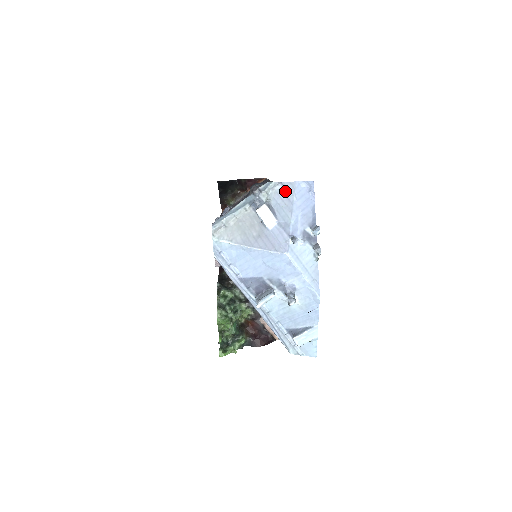
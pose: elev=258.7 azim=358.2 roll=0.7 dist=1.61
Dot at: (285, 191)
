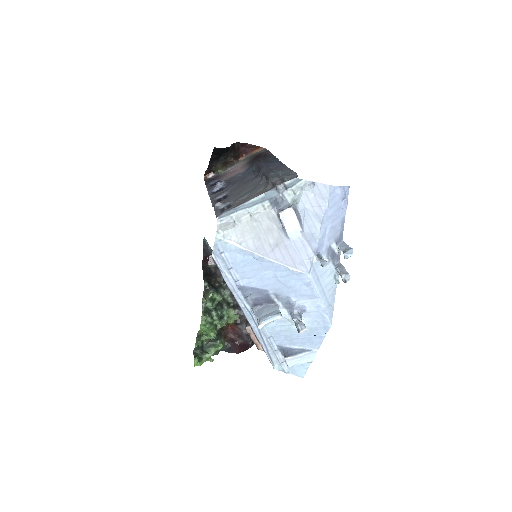
Dot at: (317, 195)
